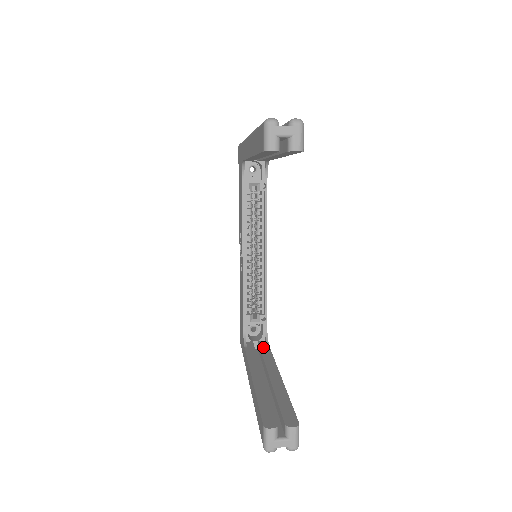
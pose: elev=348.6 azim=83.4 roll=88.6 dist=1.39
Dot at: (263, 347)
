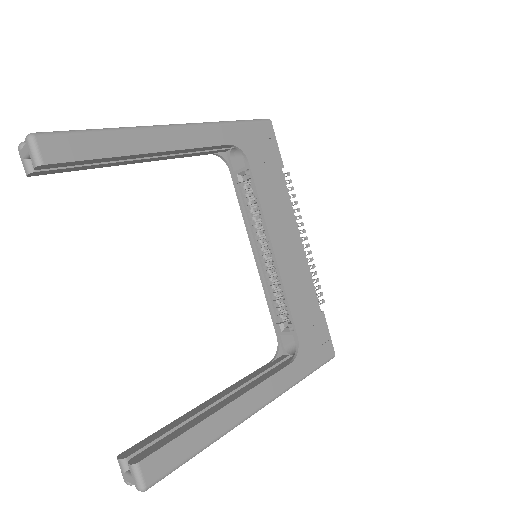
Dot at: (283, 363)
